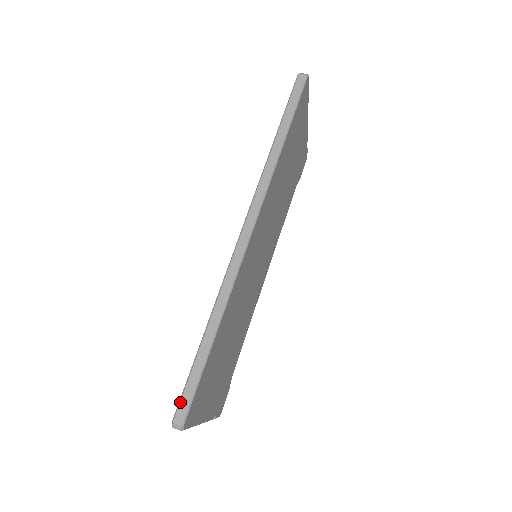
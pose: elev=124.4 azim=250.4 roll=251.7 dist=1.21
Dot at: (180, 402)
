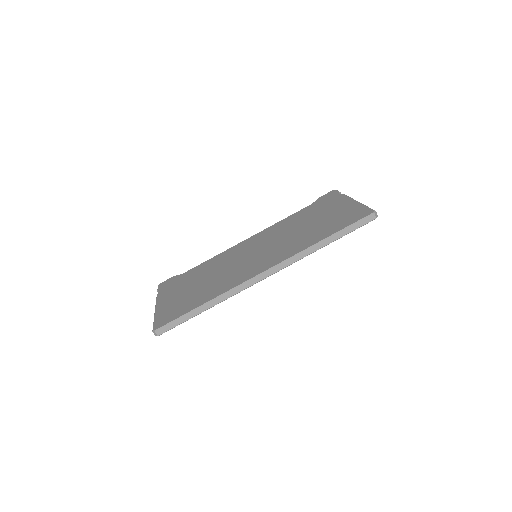
Dot at: (165, 326)
